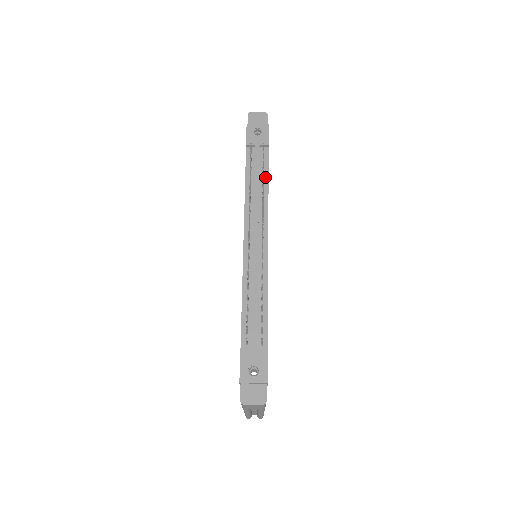
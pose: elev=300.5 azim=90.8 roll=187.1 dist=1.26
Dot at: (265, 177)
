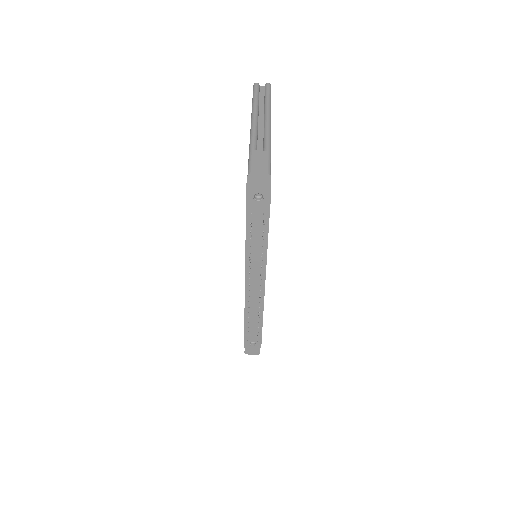
Dot at: (265, 237)
